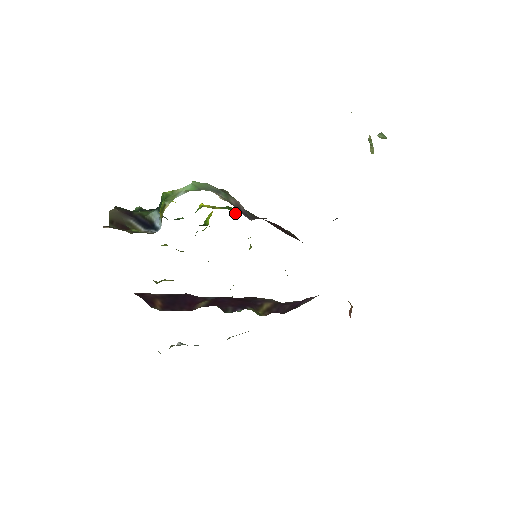
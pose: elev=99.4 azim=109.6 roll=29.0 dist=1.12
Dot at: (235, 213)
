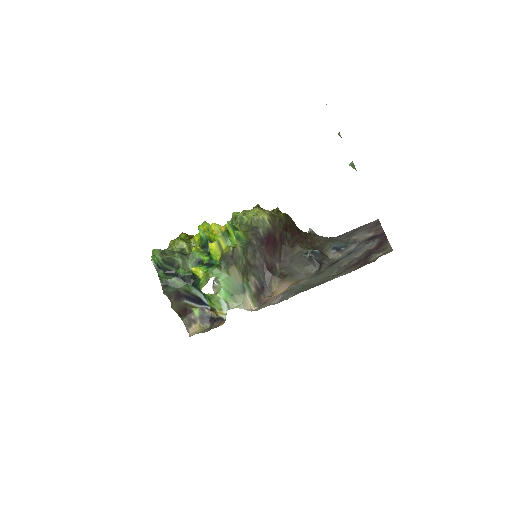
Dot at: (234, 237)
